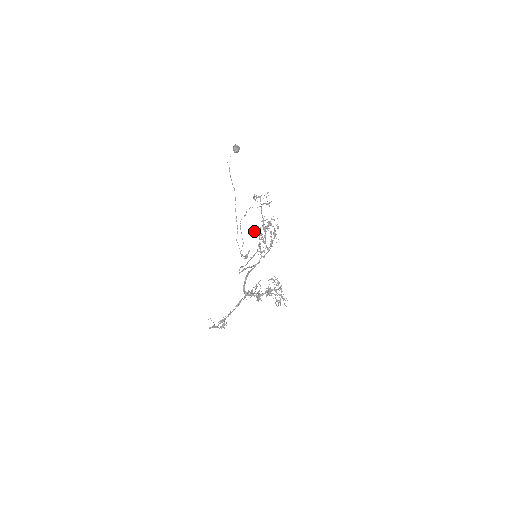
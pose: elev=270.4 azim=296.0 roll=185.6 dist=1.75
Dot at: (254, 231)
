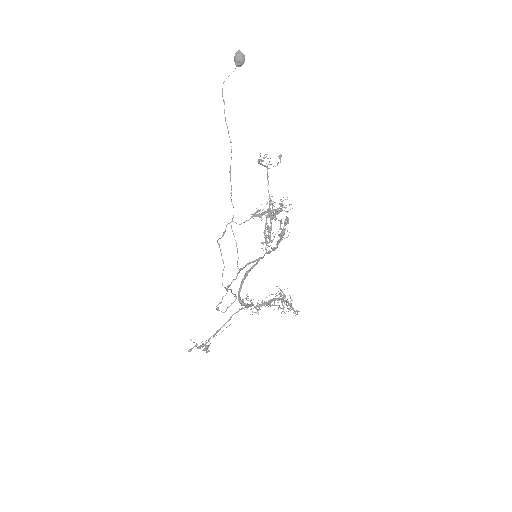
Dot at: occluded
